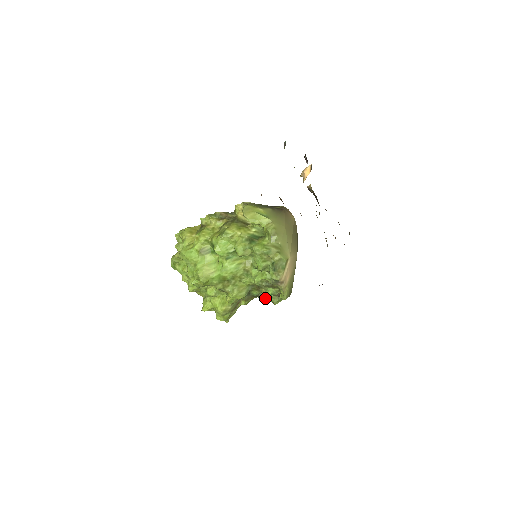
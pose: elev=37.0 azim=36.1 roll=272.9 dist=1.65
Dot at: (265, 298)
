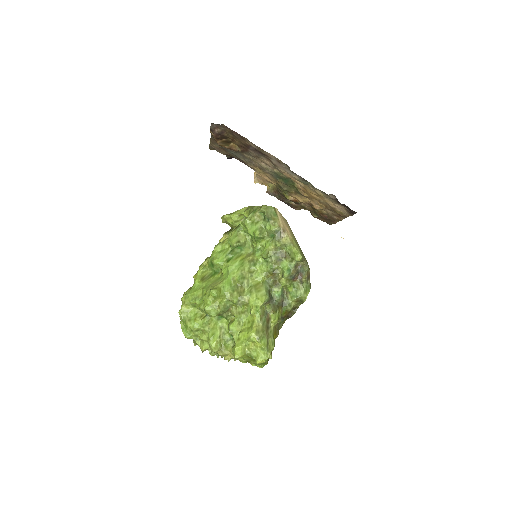
Dot at: (291, 298)
